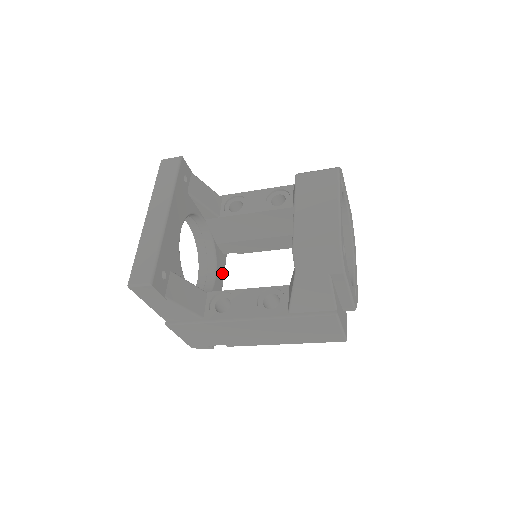
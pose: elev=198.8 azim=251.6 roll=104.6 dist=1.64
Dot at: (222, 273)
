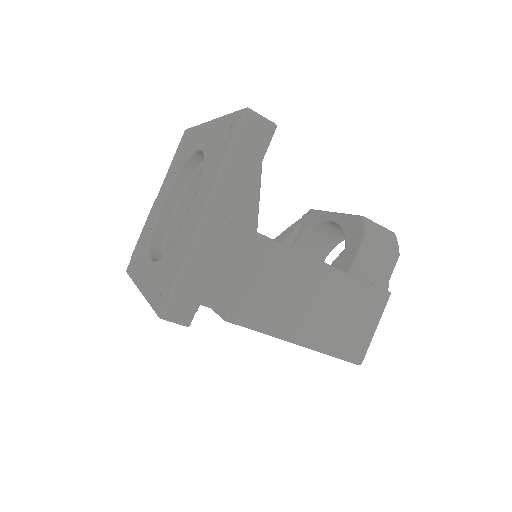
Dot at: occluded
